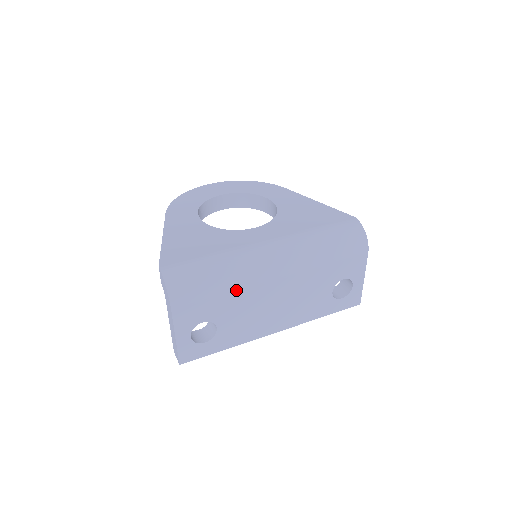
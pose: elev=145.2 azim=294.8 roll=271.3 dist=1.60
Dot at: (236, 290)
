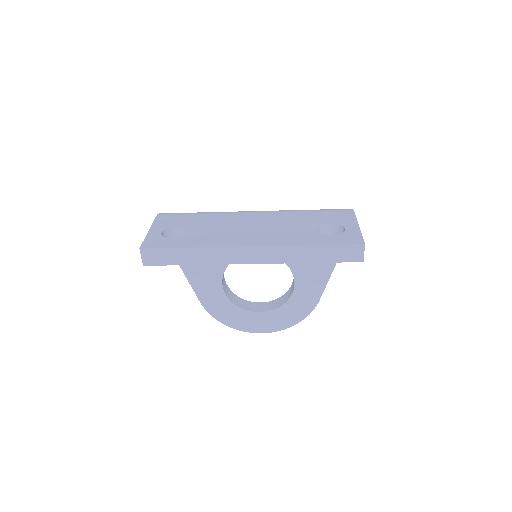
Dot at: (213, 214)
